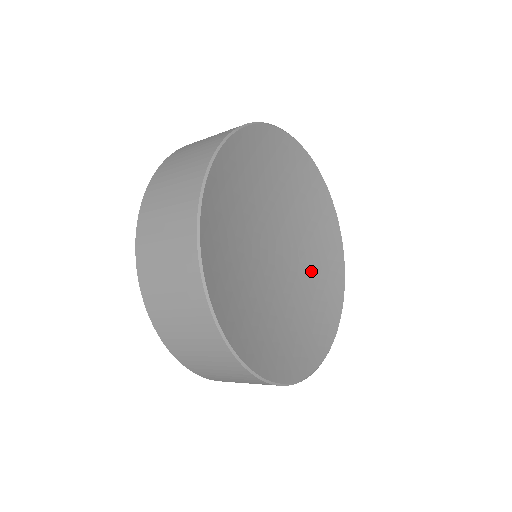
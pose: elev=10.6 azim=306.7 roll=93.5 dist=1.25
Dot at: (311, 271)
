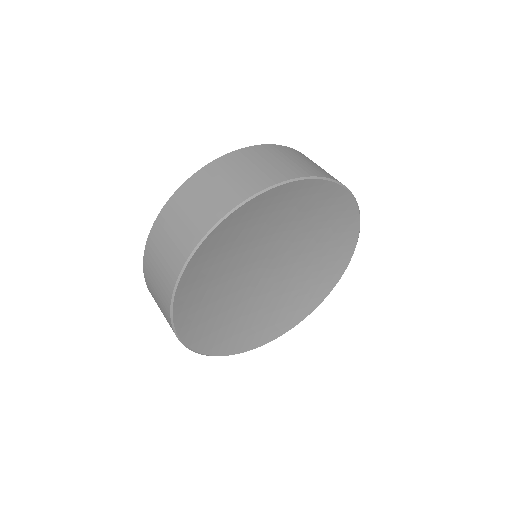
Dot at: (302, 225)
